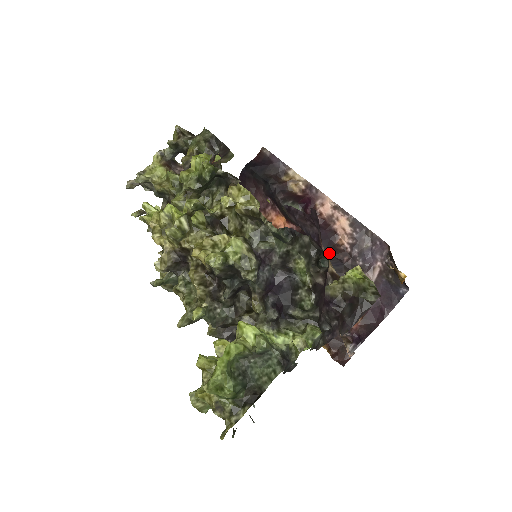
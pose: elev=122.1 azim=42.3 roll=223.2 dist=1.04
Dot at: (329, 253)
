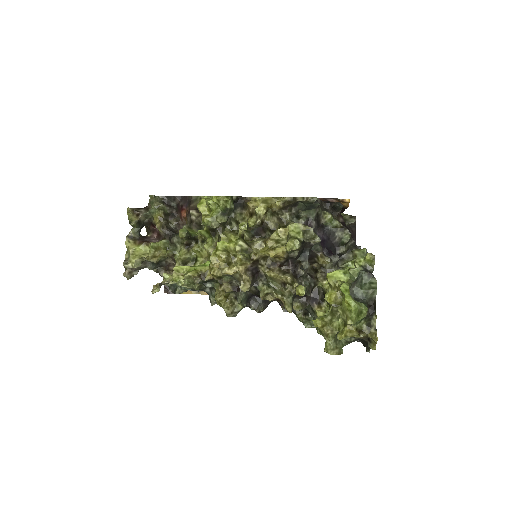
Dot at: occluded
